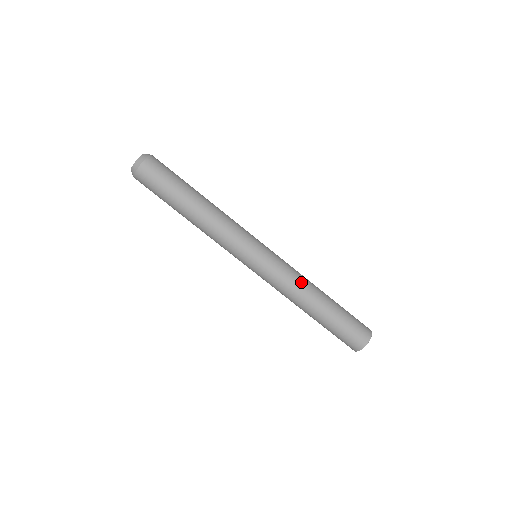
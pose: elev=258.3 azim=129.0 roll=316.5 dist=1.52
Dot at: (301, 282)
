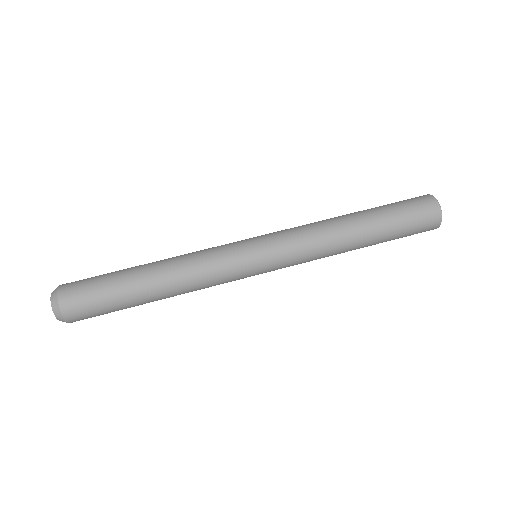
Dot at: (318, 224)
